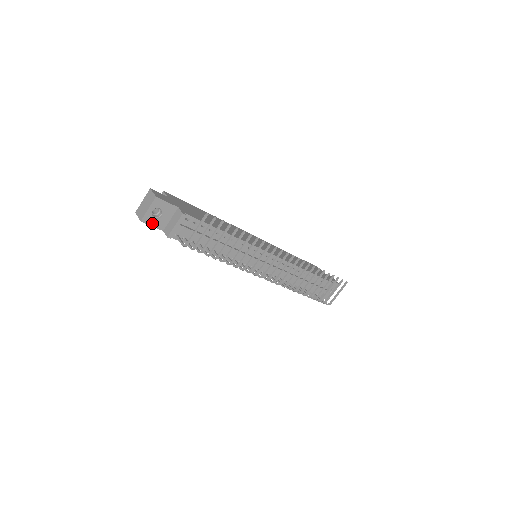
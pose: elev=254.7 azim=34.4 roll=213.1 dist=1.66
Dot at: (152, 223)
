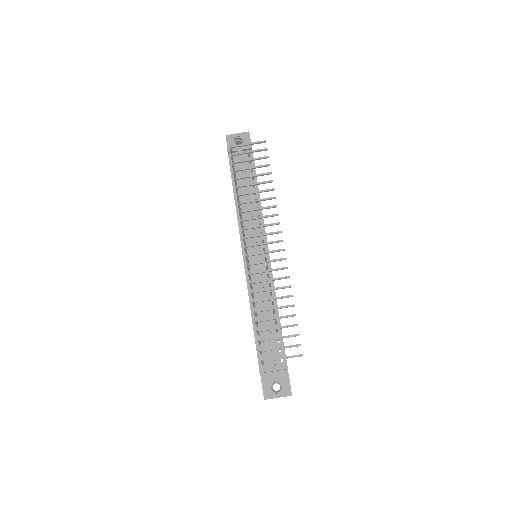
Dot at: (229, 143)
